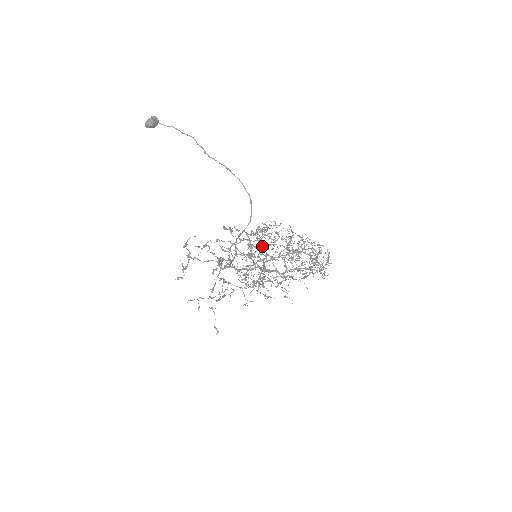
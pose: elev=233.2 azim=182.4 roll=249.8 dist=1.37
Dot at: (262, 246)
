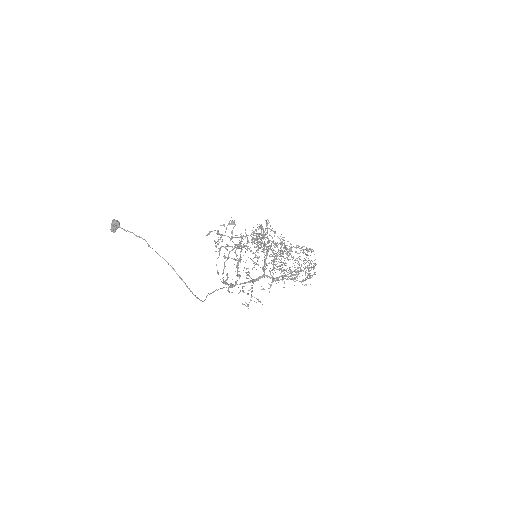
Dot at: occluded
